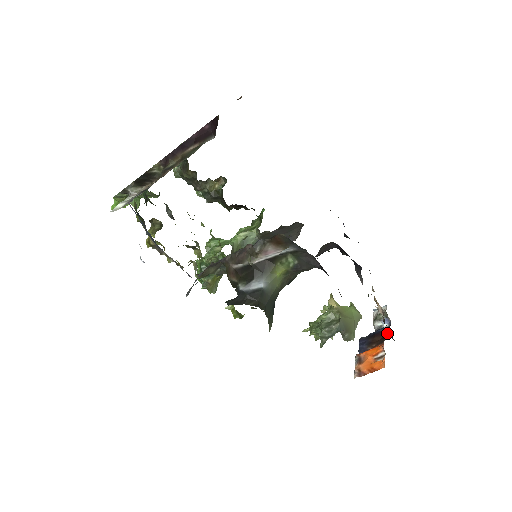
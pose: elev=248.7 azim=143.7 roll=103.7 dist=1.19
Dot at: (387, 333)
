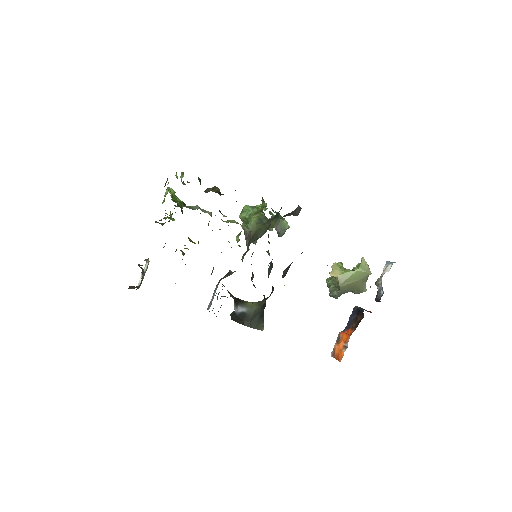
Dot at: (380, 301)
